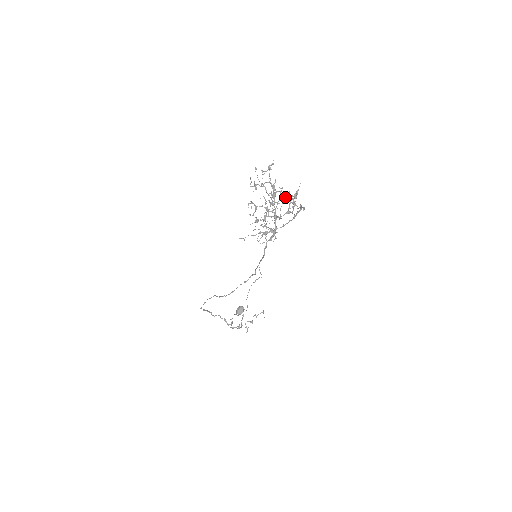
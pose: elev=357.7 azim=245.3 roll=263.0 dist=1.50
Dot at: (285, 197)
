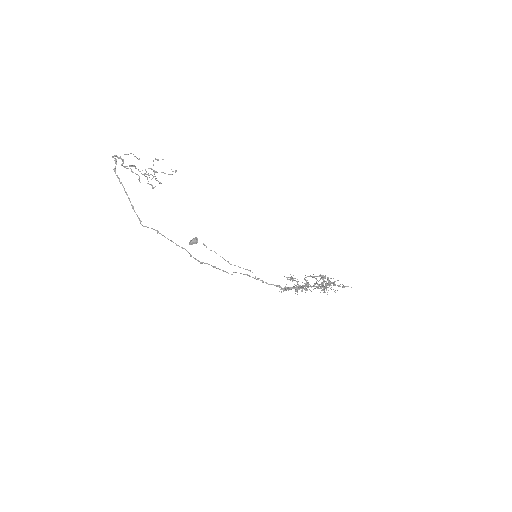
Dot at: occluded
